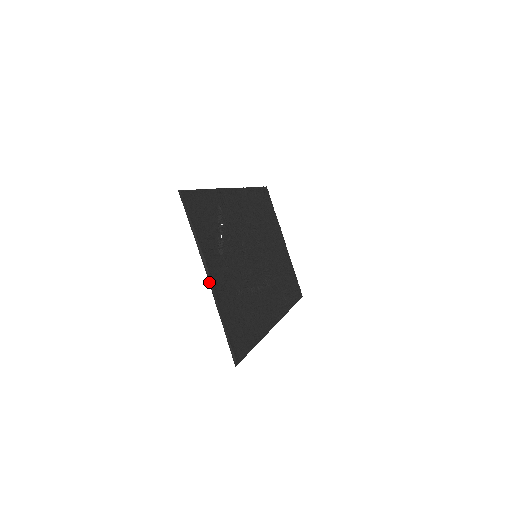
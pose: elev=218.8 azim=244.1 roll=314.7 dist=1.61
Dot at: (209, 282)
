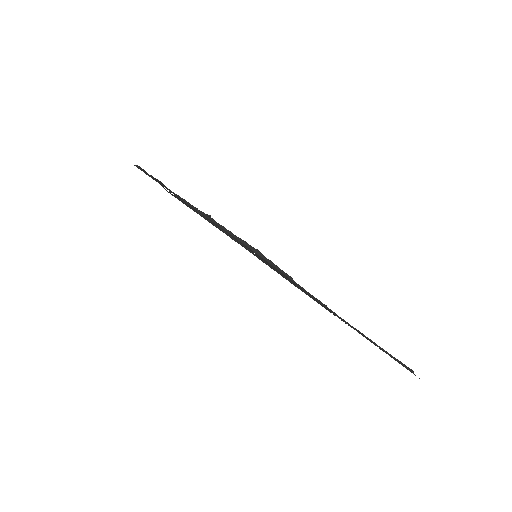
Dot at: occluded
